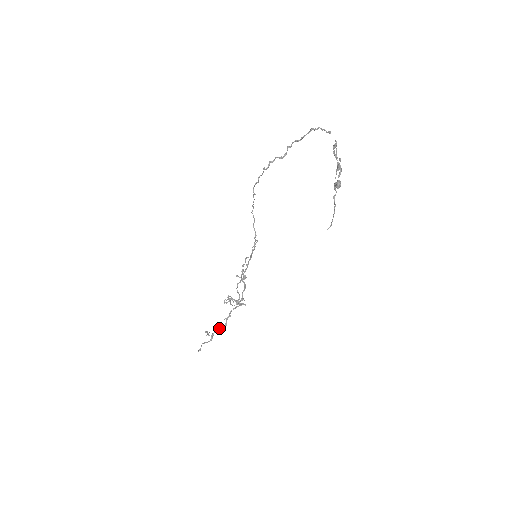
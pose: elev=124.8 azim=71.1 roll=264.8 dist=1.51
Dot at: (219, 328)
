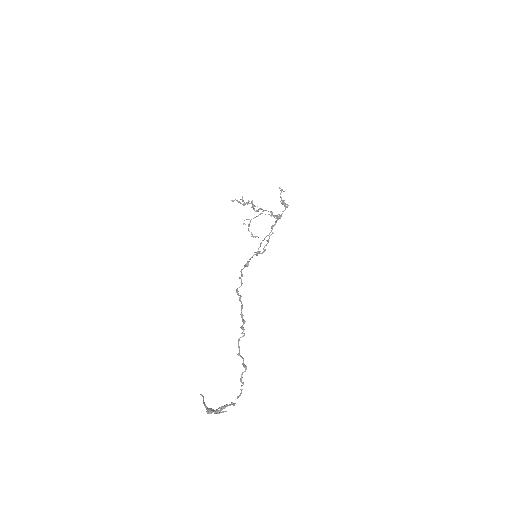
Dot at: (253, 206)
